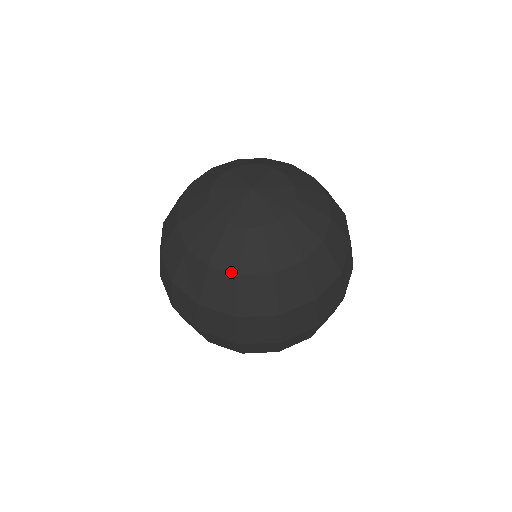
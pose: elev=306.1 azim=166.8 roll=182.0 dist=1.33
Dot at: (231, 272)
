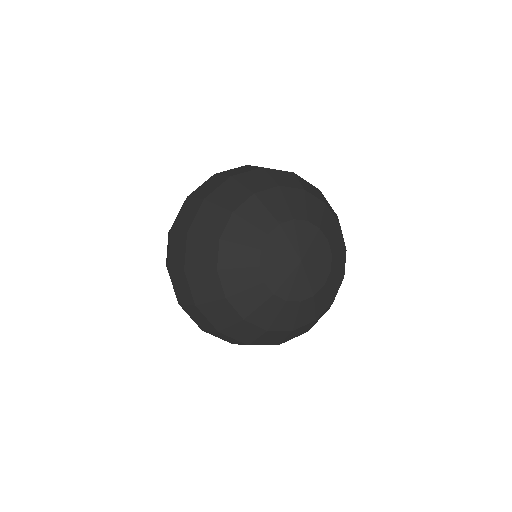
Dot at: (239, 314)
